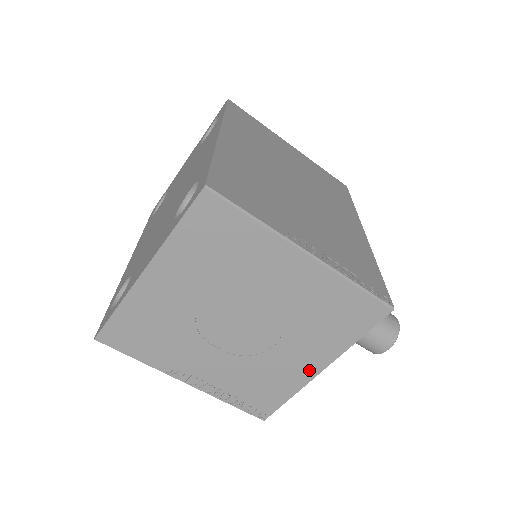
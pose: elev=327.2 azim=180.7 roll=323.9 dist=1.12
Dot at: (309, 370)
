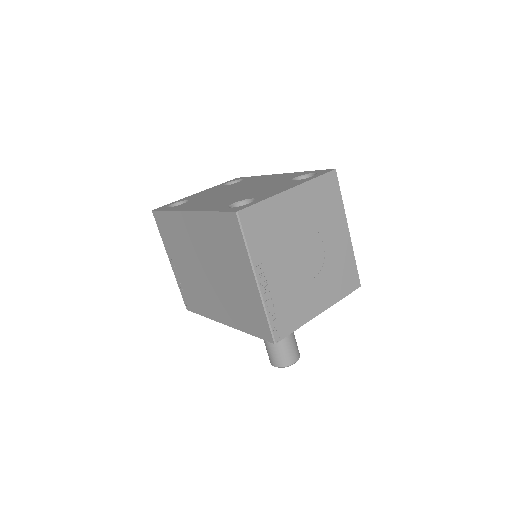
Dot at: (317, 308)
